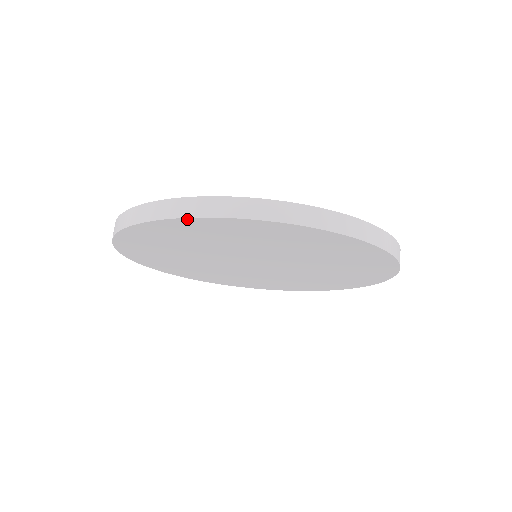
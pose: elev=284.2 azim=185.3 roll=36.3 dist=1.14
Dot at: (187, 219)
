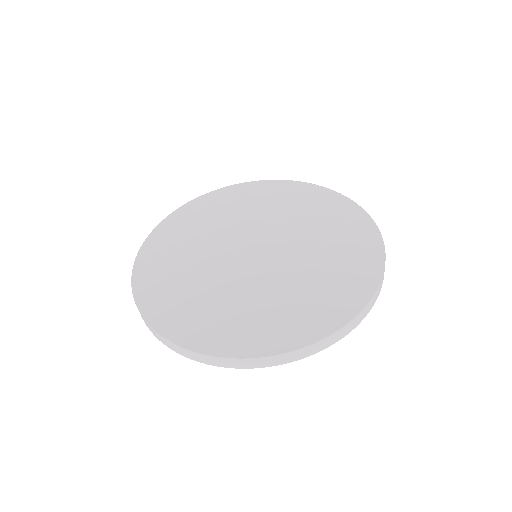
Dot at: (272, 363)
